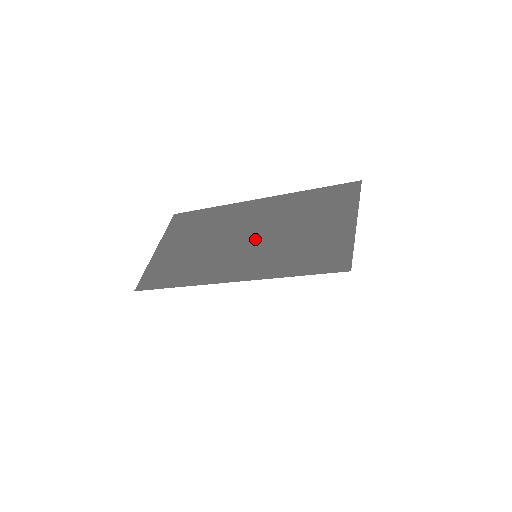
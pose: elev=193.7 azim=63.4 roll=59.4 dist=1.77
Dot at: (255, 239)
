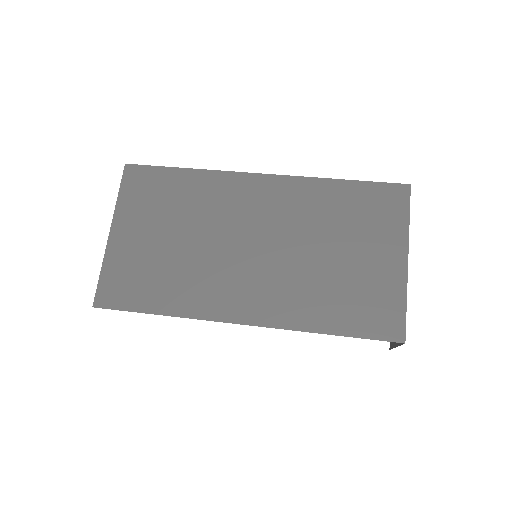
Dot at: (268, 254)
